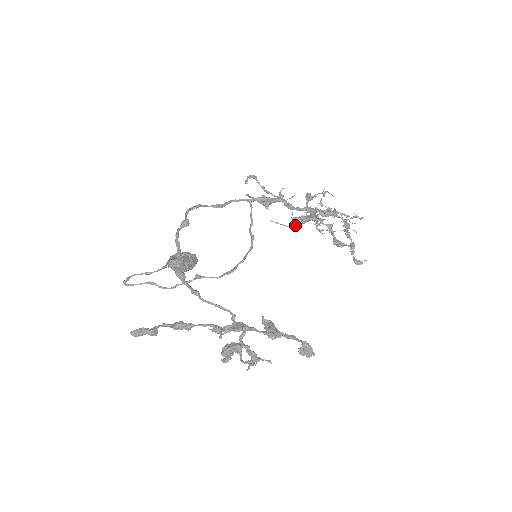
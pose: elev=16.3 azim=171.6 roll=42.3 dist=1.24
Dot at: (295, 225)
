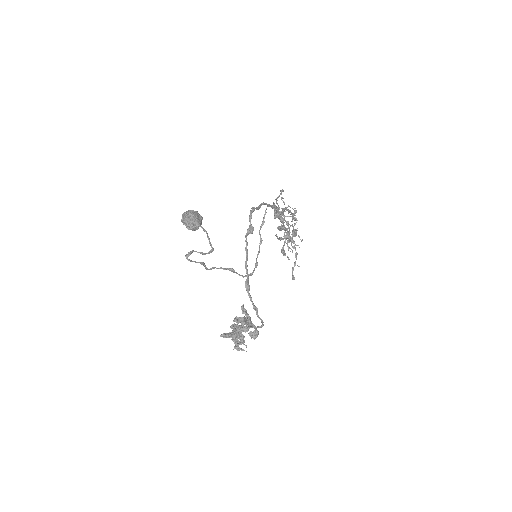
Dot at: (281, 239)
